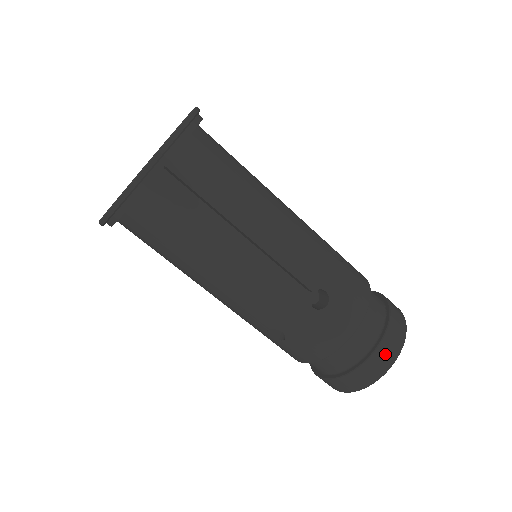
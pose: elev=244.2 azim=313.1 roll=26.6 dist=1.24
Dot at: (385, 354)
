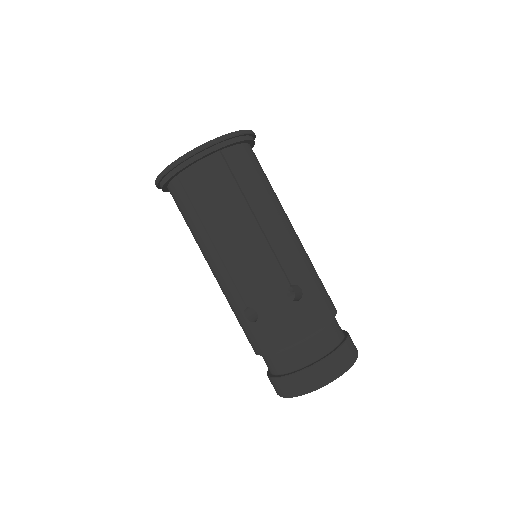
Dot at: occluded
